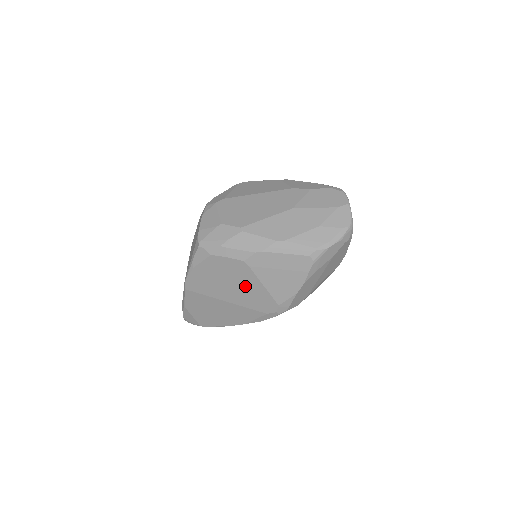
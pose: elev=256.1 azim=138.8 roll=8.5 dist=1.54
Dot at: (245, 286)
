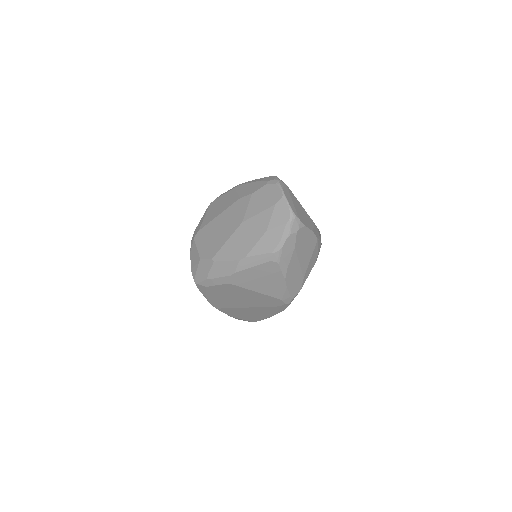
Dot at: (247, 296)
